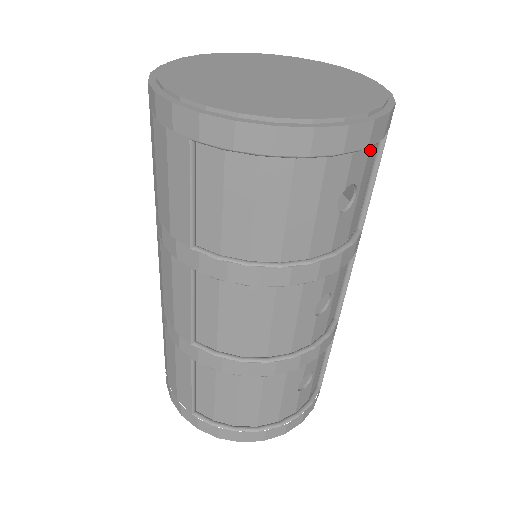
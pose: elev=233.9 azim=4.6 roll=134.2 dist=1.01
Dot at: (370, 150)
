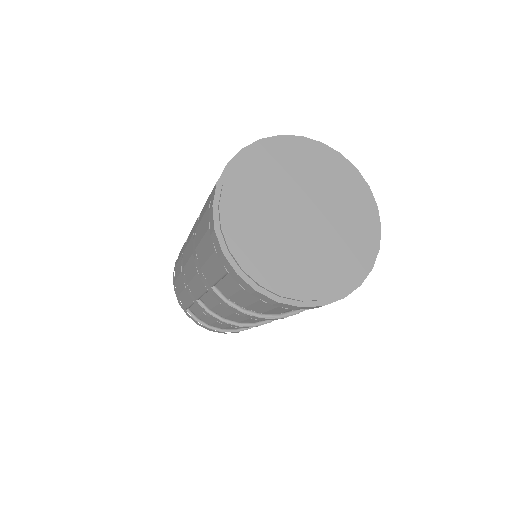
Dot at: occluded
